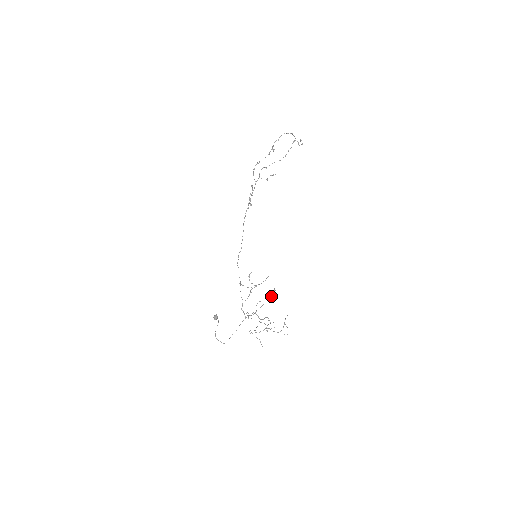
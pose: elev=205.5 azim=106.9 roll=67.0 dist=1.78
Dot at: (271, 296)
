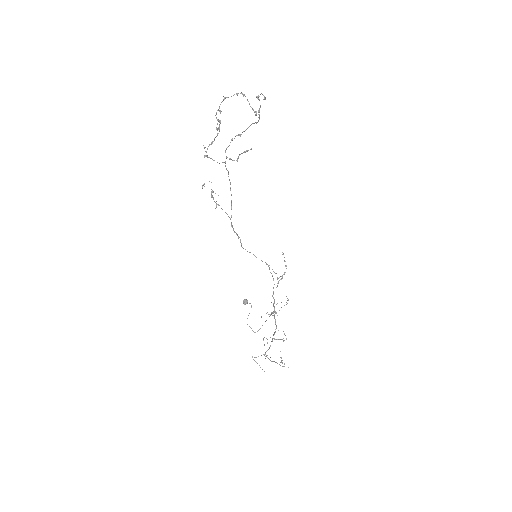
Dot at: occluded
